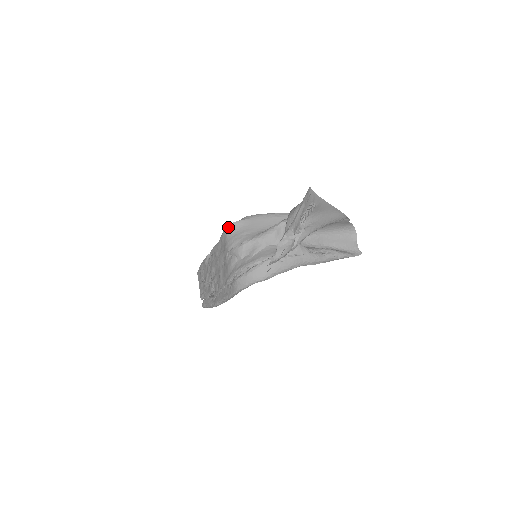
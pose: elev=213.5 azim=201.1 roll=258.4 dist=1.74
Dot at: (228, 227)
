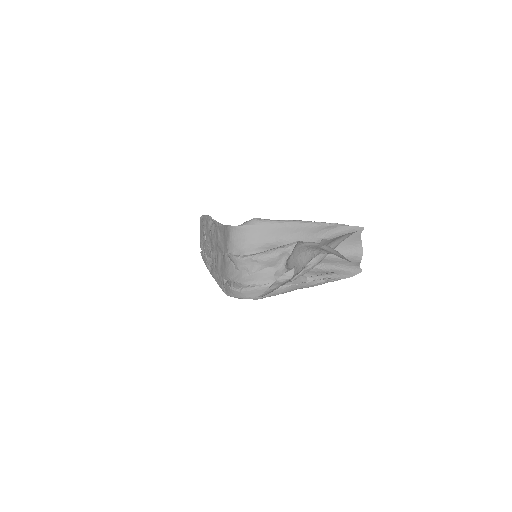
Dot at: (232, 228)
